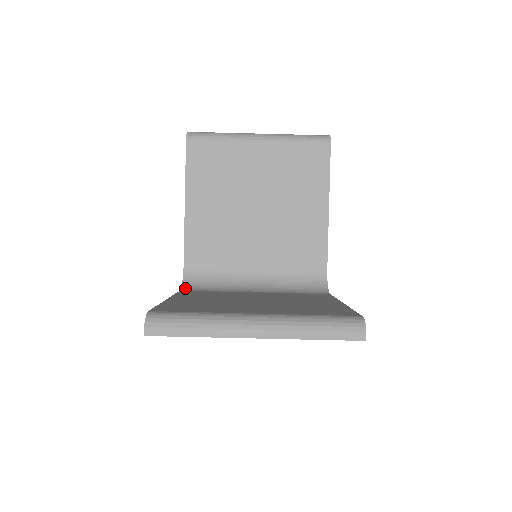
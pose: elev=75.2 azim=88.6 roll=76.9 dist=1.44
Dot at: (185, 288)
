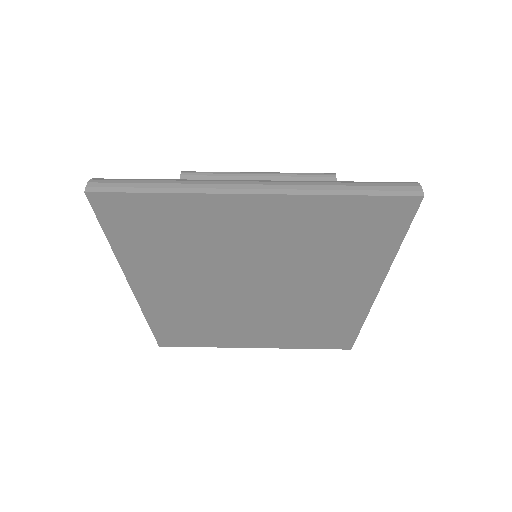
Dot at: occluded
